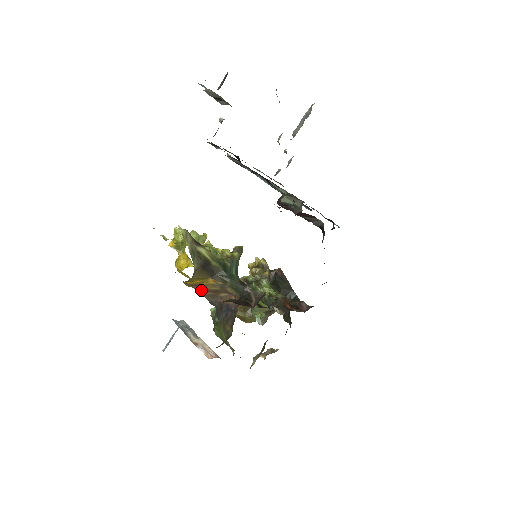
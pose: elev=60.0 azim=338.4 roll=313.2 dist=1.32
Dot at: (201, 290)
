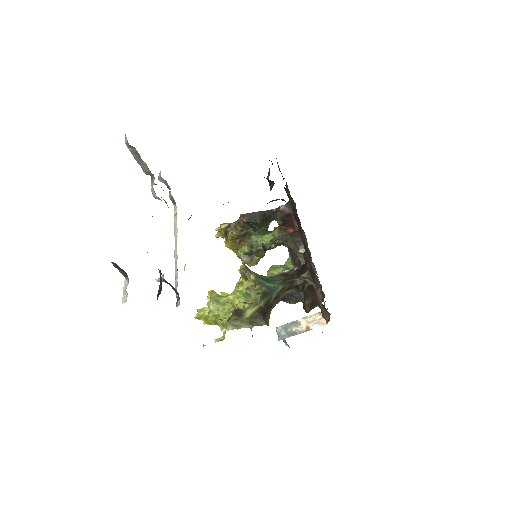
Dot at: occluded
